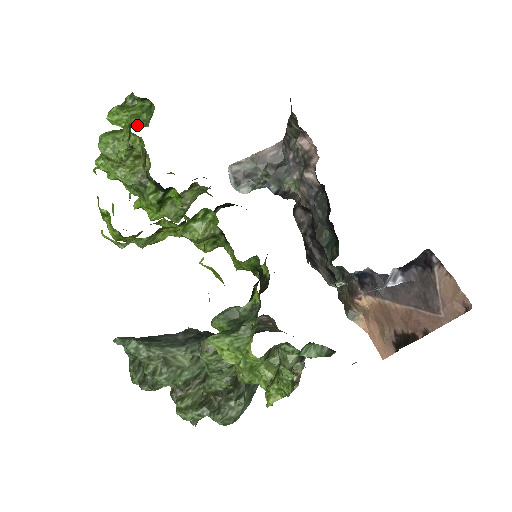
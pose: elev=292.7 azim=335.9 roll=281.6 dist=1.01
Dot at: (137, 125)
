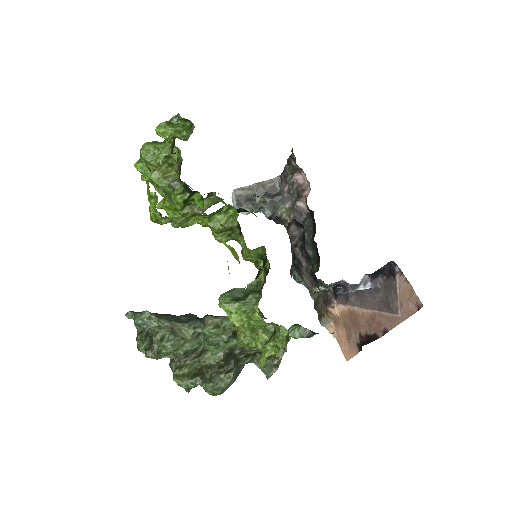
Dot at: (178, 138)
